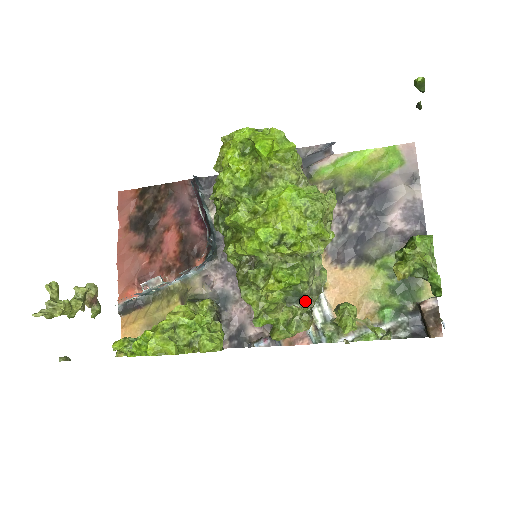
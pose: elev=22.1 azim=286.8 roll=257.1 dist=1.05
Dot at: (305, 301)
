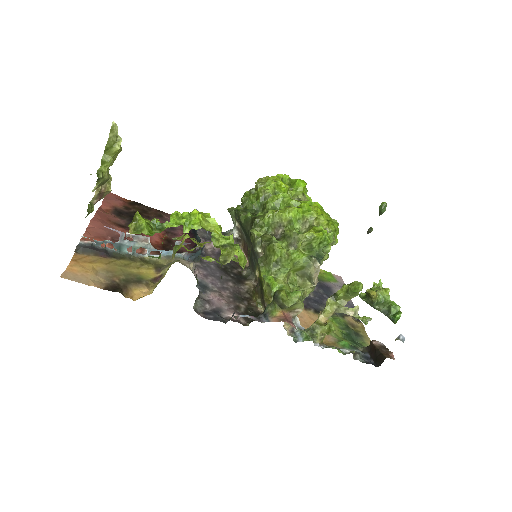
Dot at: (318, 271)
